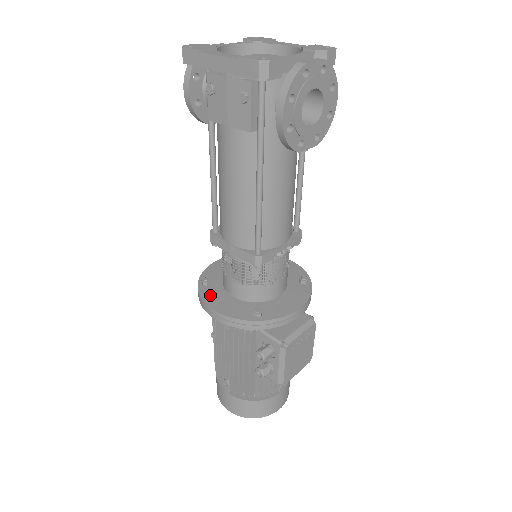
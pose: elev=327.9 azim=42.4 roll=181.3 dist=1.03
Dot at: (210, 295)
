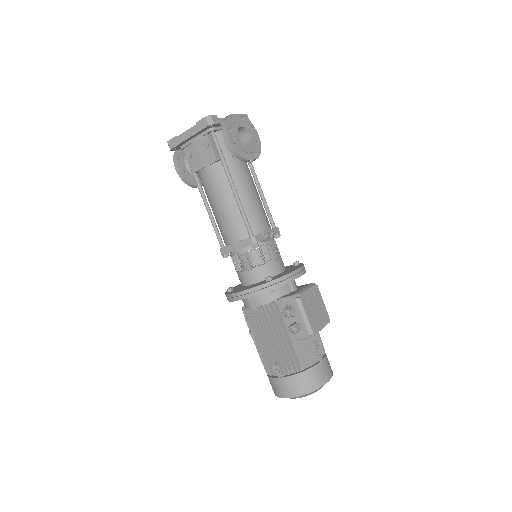
Dot at: (235, 291)
